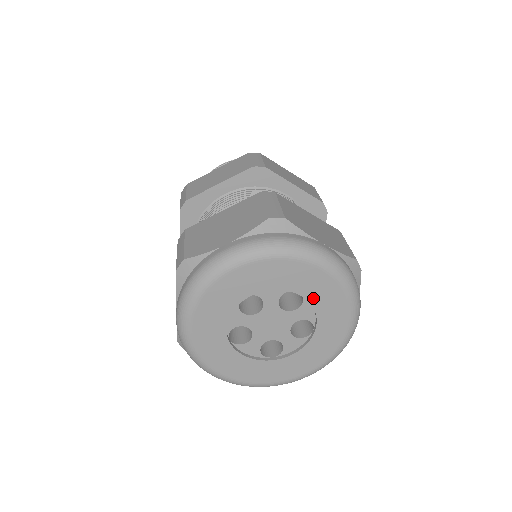
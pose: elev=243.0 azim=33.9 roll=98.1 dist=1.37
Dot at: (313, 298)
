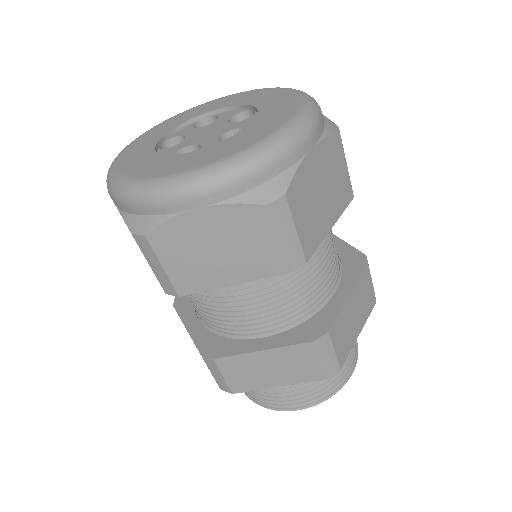
Dot at: (264, 107)
